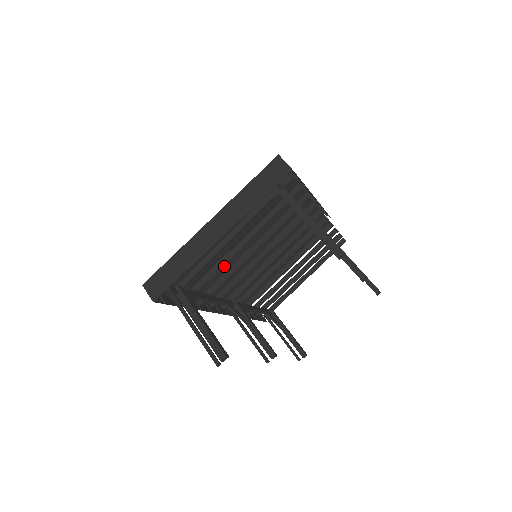
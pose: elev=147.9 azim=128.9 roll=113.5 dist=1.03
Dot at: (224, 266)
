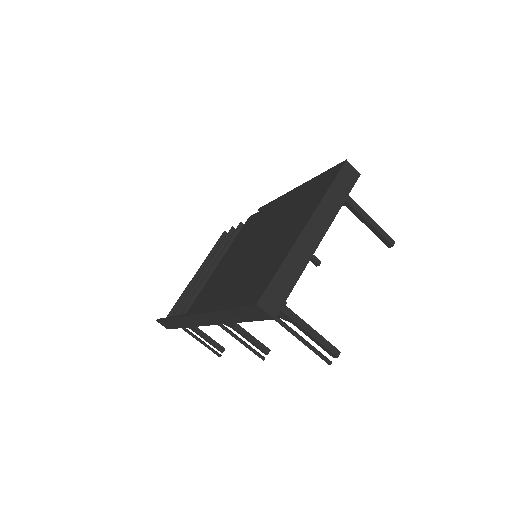
Dot at: (252, 270)
